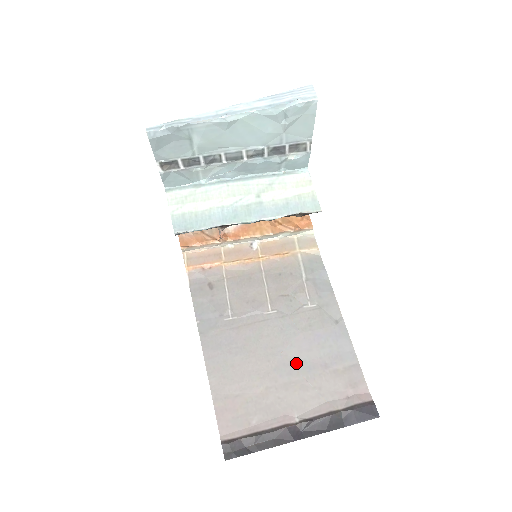
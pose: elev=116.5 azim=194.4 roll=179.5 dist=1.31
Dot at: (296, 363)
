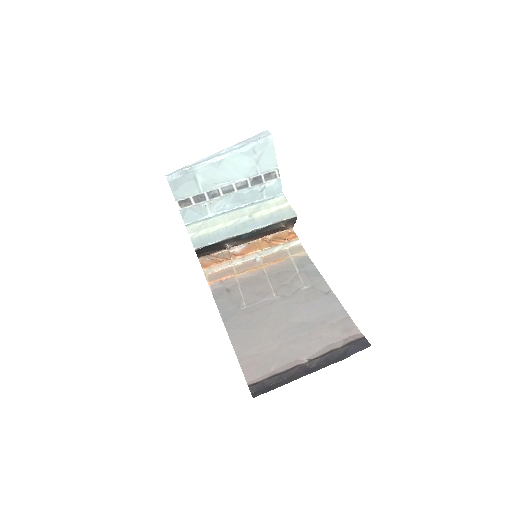
Dot at: (300, 325)
